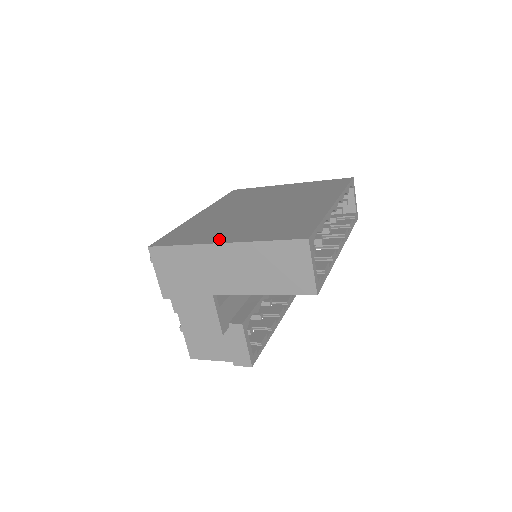
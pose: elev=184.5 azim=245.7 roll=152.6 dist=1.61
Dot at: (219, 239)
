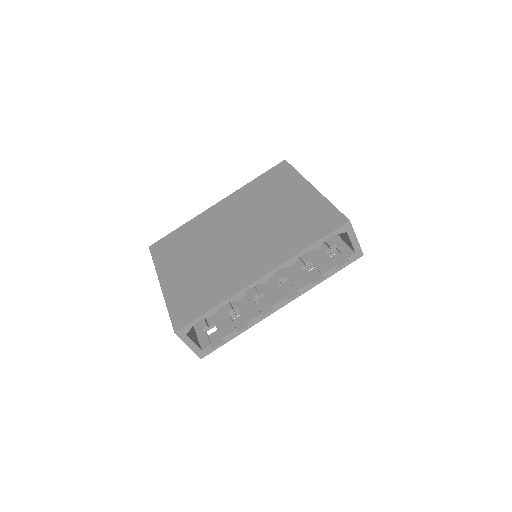
Dot at: (166, 276)
